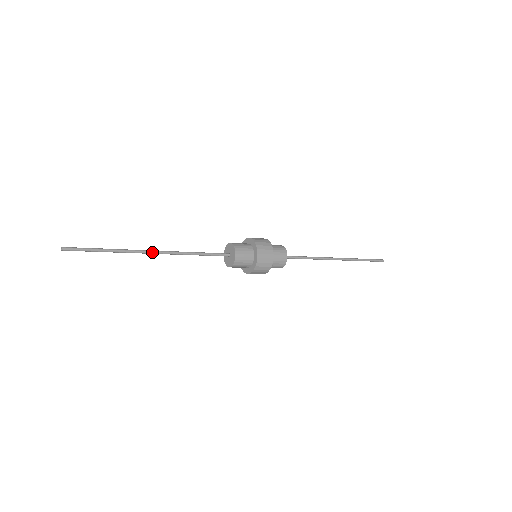
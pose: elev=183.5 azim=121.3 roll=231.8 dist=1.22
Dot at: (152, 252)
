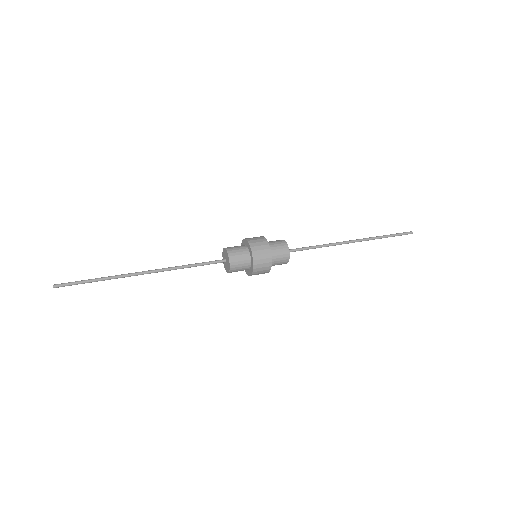
Dot at: (143, 274)
